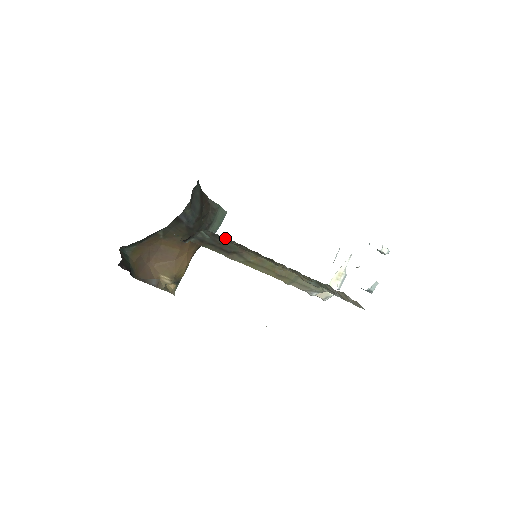
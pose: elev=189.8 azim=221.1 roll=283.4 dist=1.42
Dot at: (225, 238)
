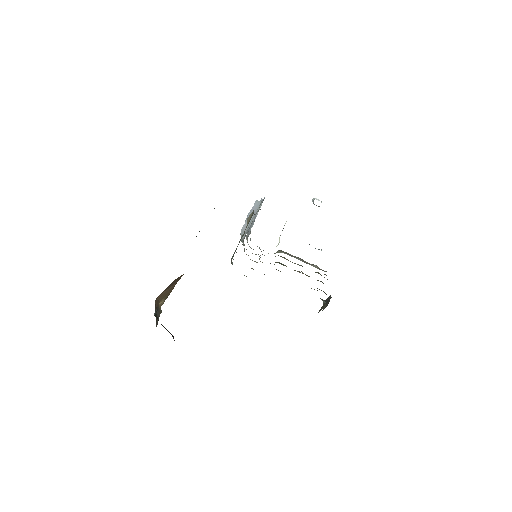
Dot at: occluded
